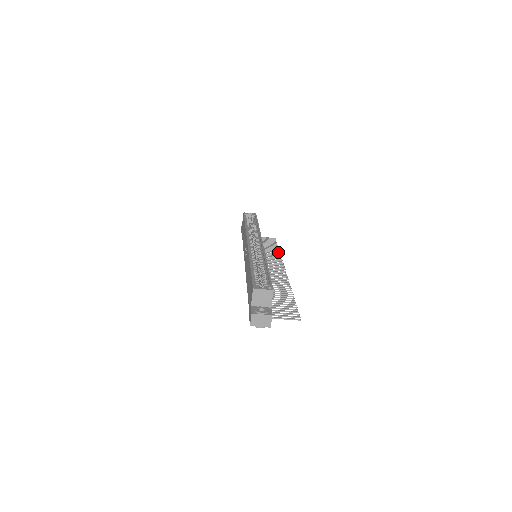
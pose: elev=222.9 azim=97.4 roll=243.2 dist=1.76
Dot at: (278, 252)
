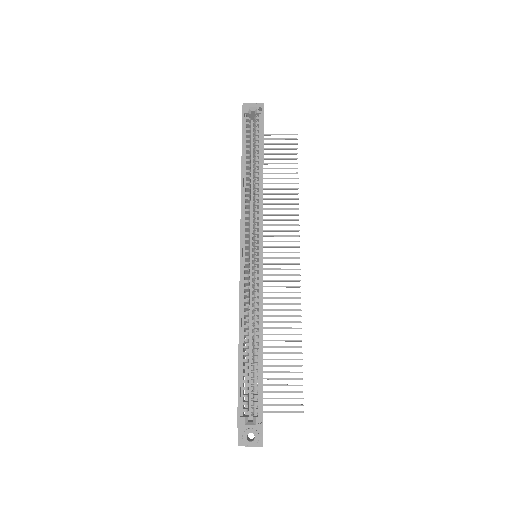
Dot at: (296, 194)
